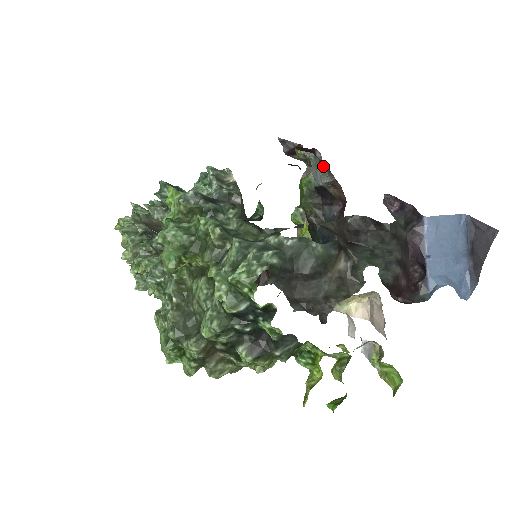
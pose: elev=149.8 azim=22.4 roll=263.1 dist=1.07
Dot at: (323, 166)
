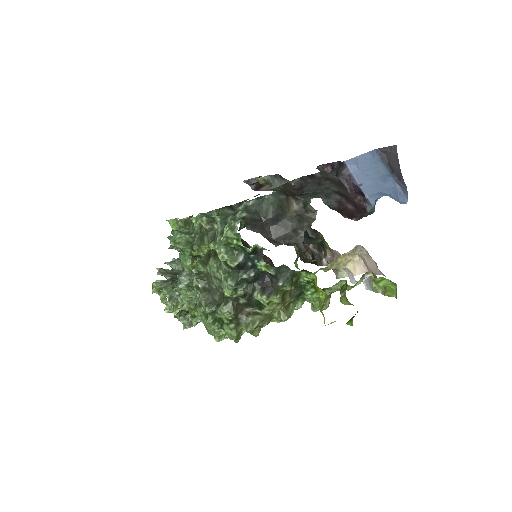
Dot at: (278, 178)
